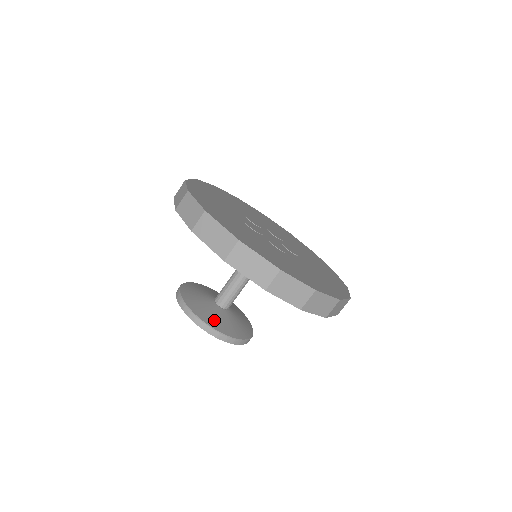
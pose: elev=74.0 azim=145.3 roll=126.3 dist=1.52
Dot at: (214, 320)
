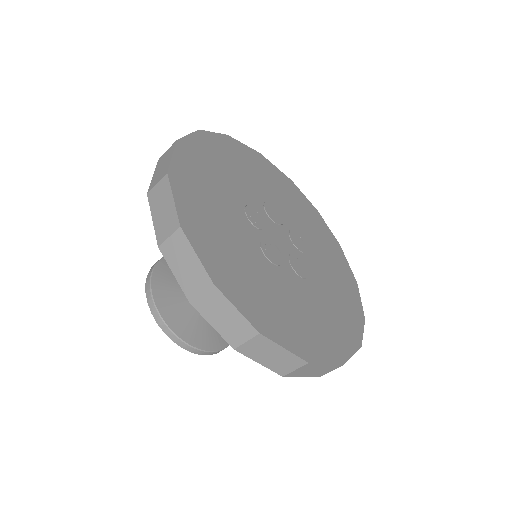
Dot at: (211, 336)
